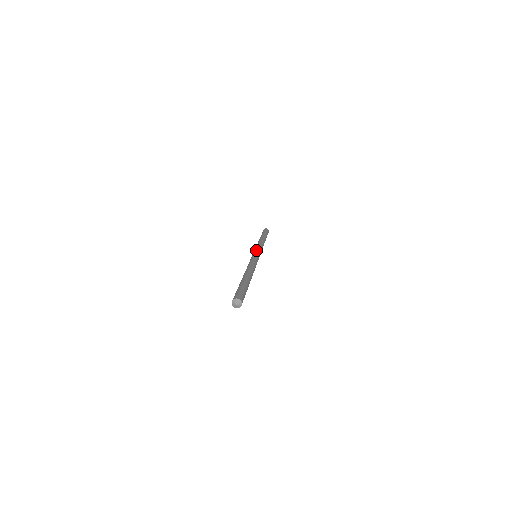
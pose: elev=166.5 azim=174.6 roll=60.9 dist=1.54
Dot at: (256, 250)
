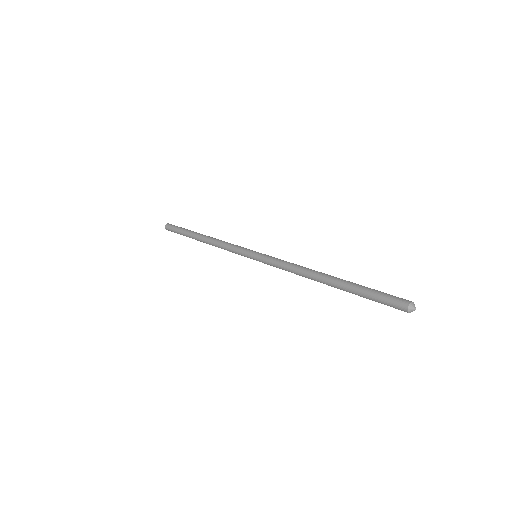
Dot at: occluded
